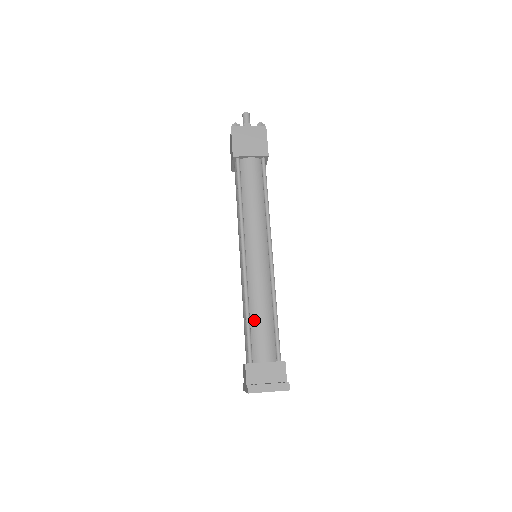
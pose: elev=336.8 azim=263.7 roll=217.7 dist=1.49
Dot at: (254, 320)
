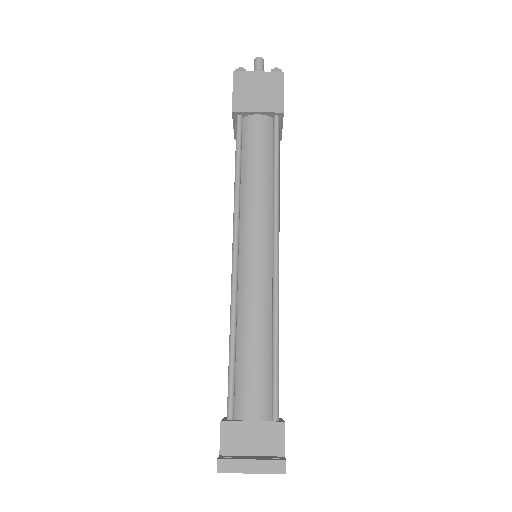
Dot at: (242, 352)
